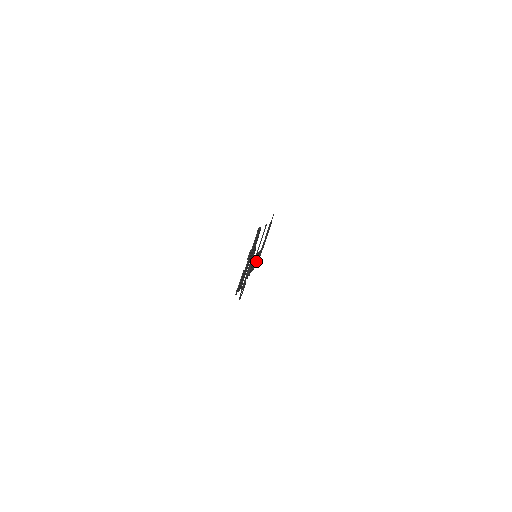
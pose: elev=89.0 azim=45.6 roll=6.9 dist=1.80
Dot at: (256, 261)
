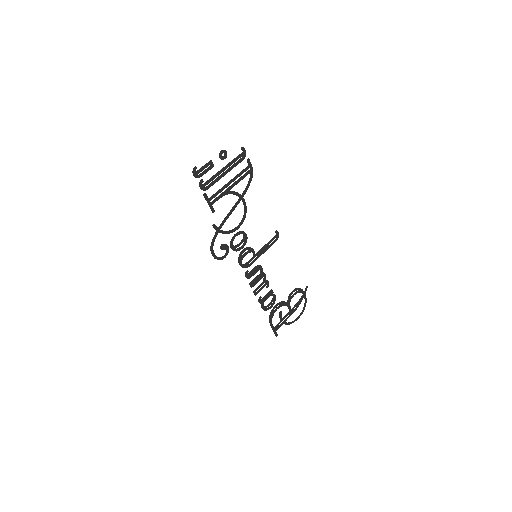
Dot at: (264, 296)
